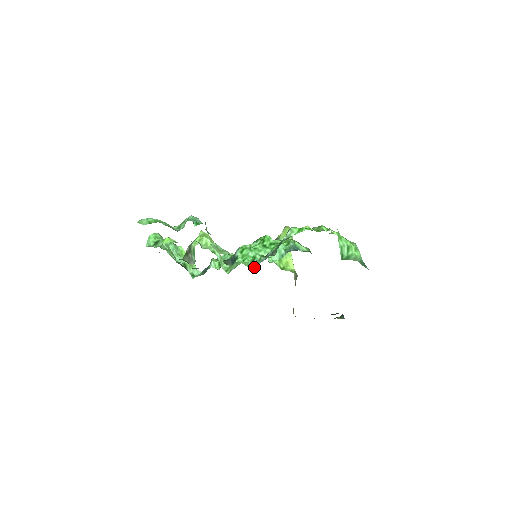
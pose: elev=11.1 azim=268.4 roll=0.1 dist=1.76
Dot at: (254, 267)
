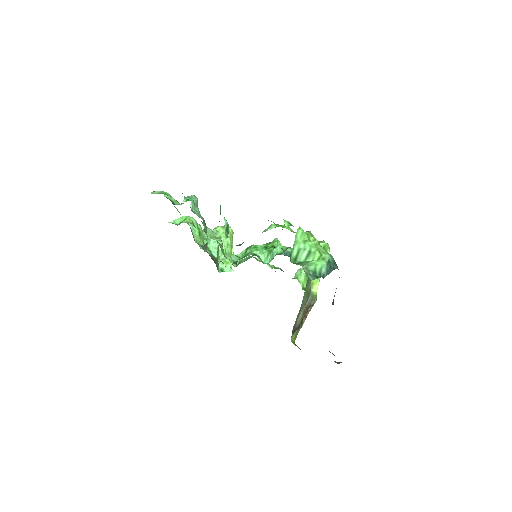
Dot at: (236, 260)
